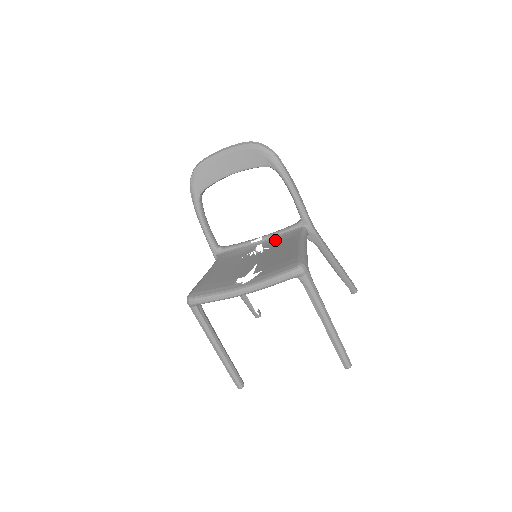
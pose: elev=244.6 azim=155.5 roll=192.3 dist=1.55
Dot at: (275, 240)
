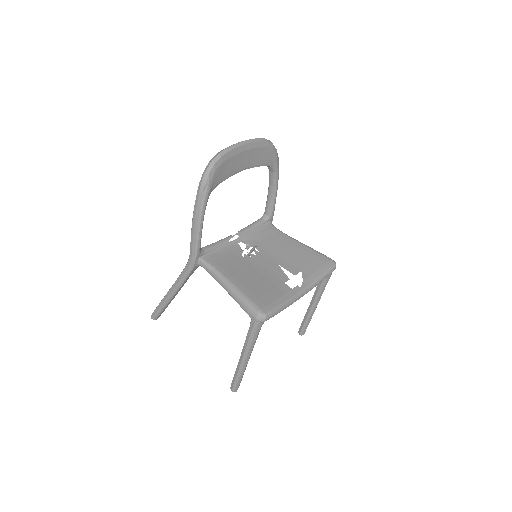
Dot at: (255, 237)
